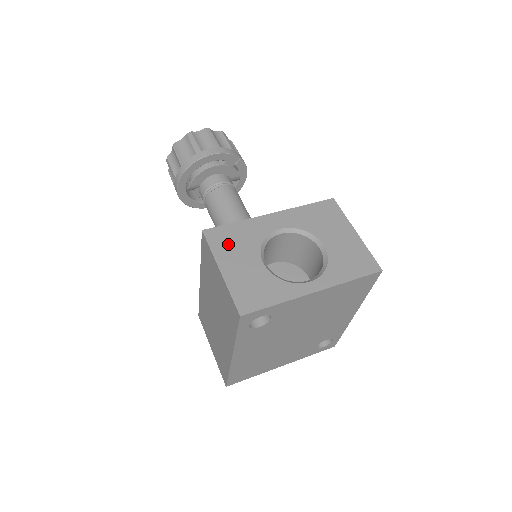
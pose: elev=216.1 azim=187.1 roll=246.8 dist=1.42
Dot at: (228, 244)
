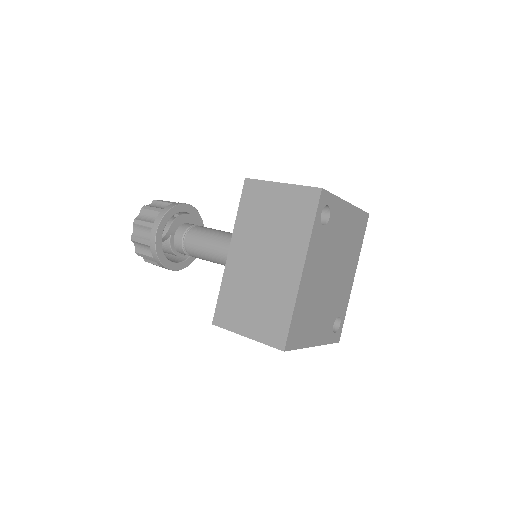
Dot at: occluded
